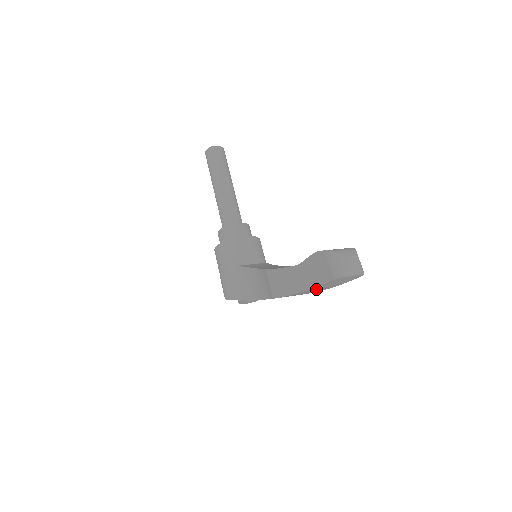
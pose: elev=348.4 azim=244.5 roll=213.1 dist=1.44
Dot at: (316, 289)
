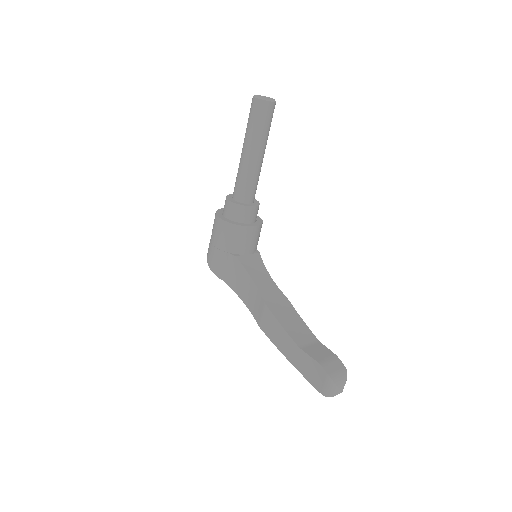
Dot at: occluded
